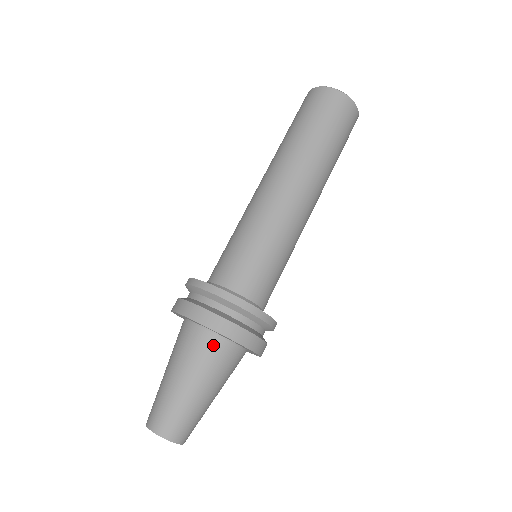
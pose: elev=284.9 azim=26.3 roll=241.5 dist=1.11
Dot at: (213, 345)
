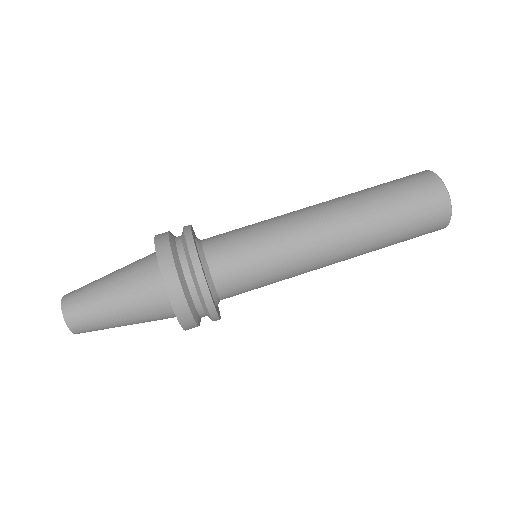
Dot at: (166, 313)
